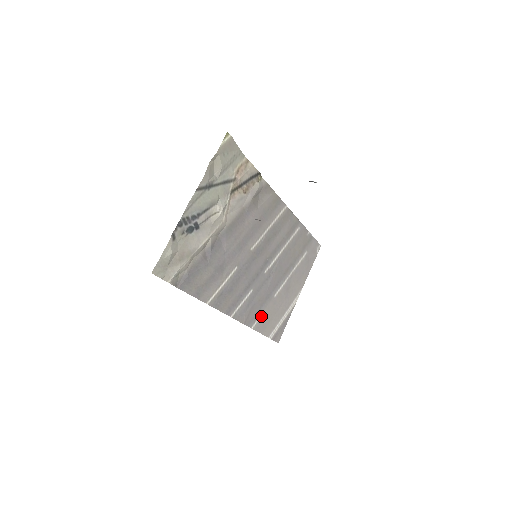
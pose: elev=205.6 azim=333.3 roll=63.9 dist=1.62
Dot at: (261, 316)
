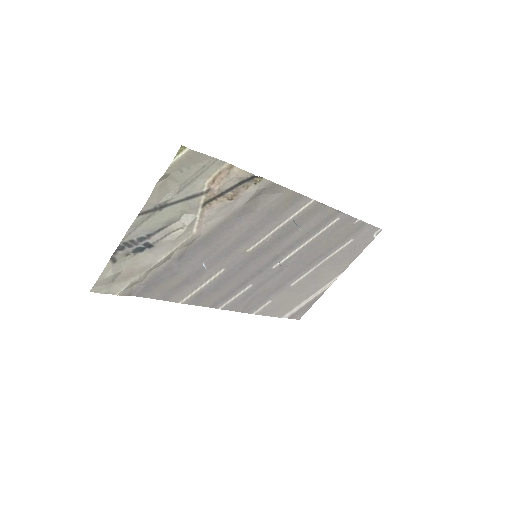
Dot at: (269, 303)
